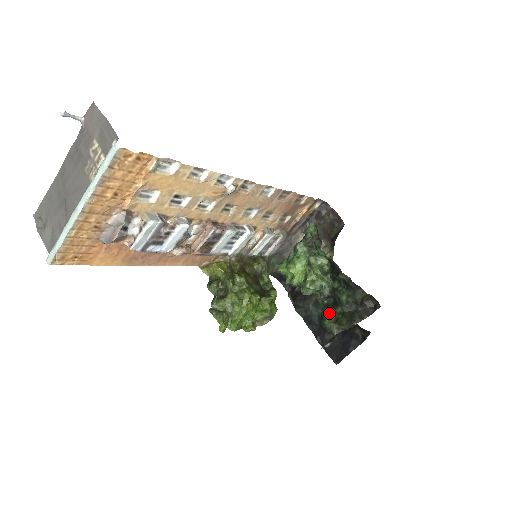
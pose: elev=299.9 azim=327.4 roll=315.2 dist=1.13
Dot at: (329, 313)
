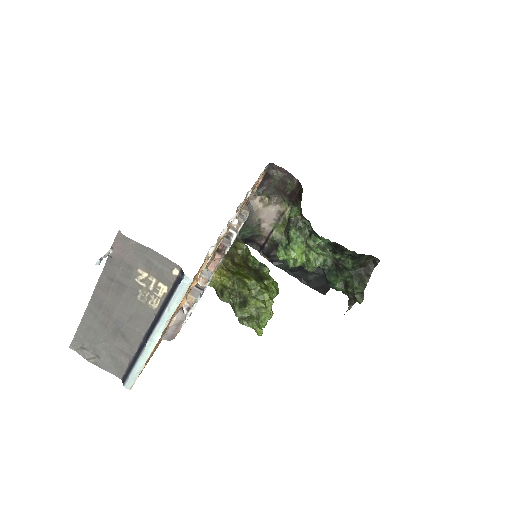
Dot at: (337, 279)
